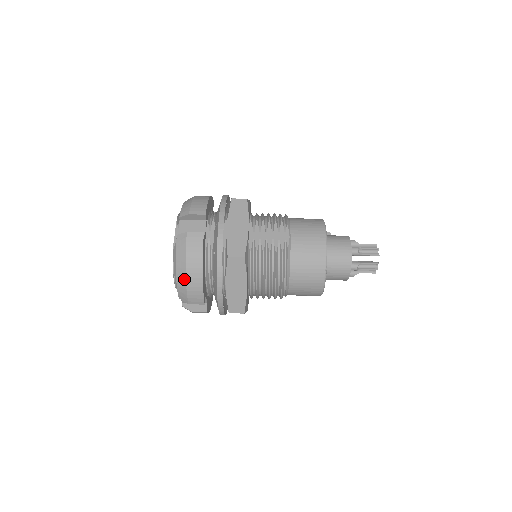
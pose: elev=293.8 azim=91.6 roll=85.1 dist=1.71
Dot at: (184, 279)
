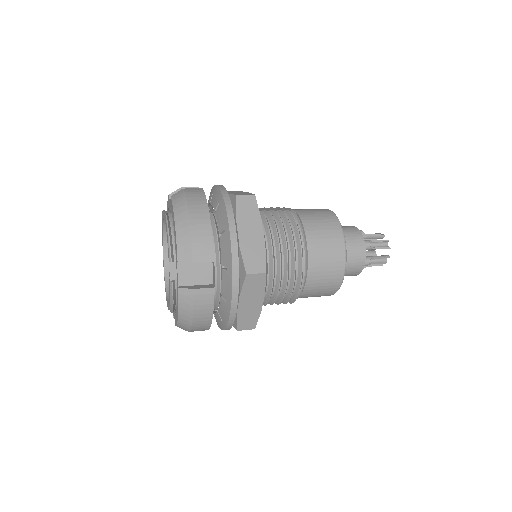
Dot at: (187, 222)
